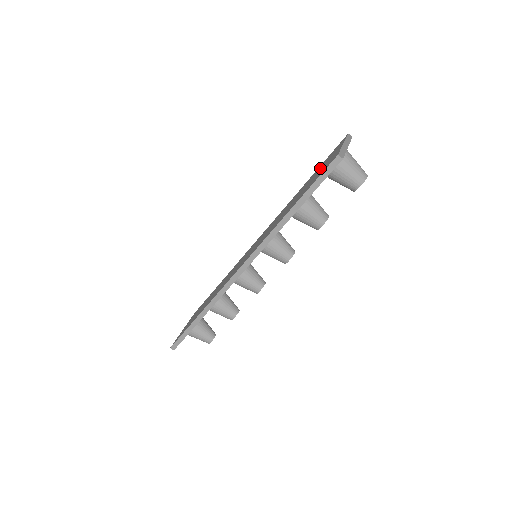
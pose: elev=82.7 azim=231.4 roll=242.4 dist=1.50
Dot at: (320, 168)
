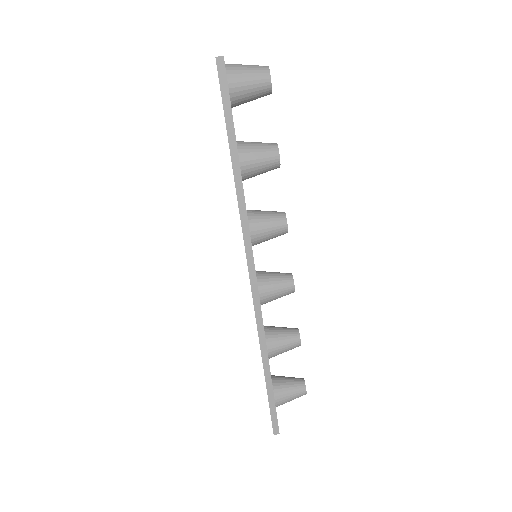
Dot at: occluded
